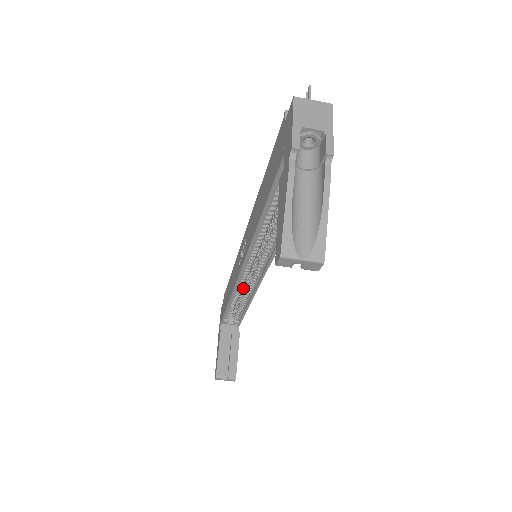
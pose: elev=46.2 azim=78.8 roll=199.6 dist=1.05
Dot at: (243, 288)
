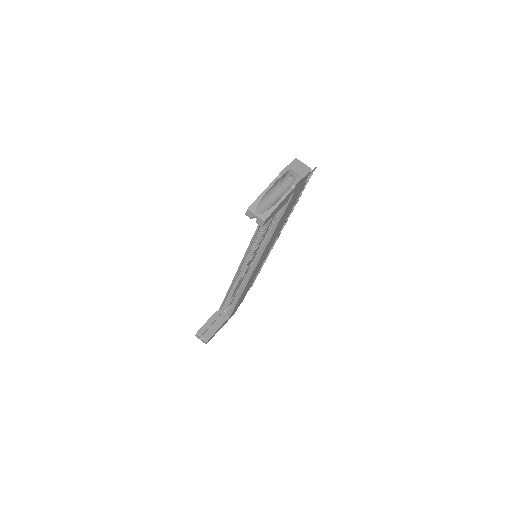
Dot at: occluded
